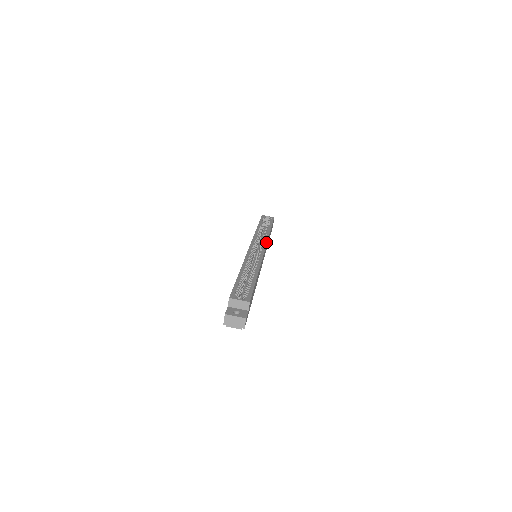
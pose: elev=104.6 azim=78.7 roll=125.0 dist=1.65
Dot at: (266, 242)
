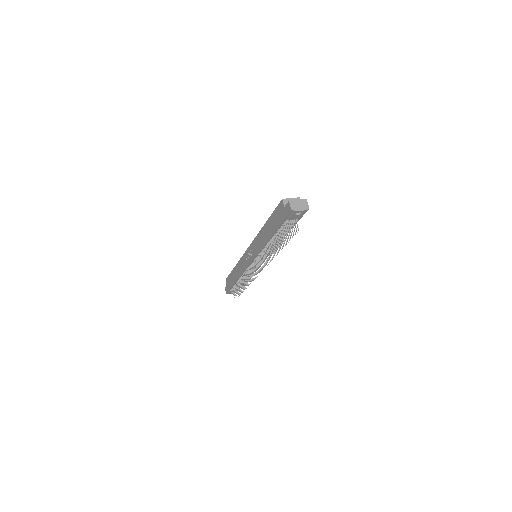
Dot at: occluded
